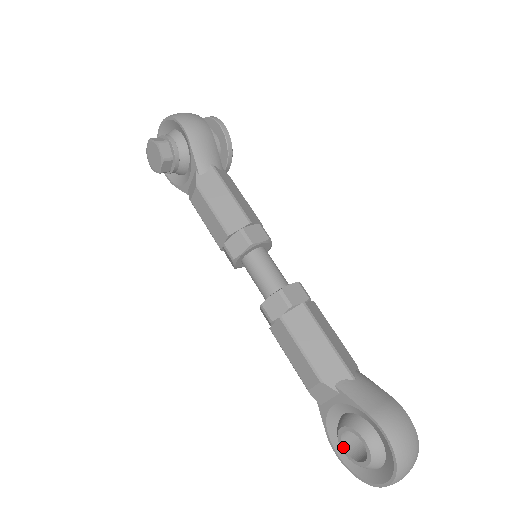
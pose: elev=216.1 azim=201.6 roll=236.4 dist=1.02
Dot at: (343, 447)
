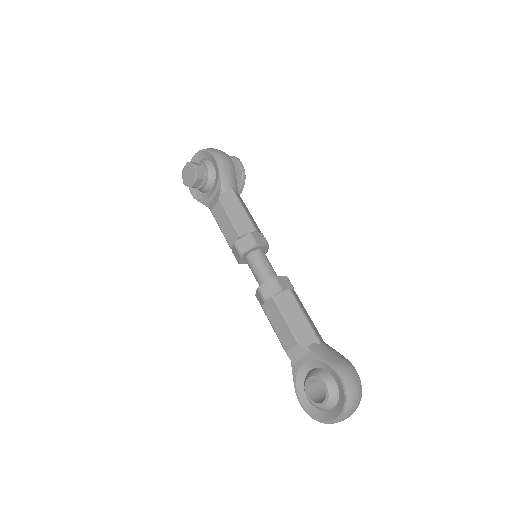
Dot at: (308, 394)
